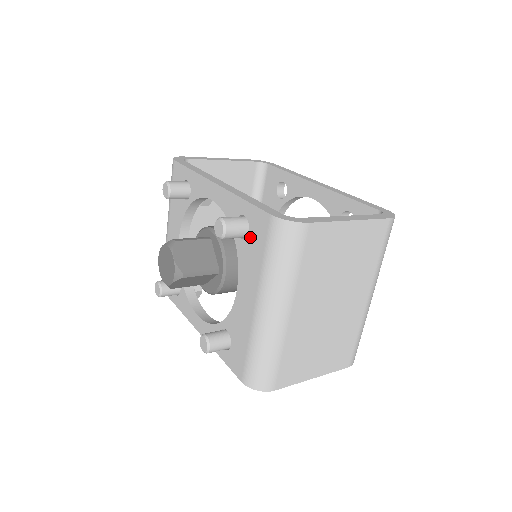
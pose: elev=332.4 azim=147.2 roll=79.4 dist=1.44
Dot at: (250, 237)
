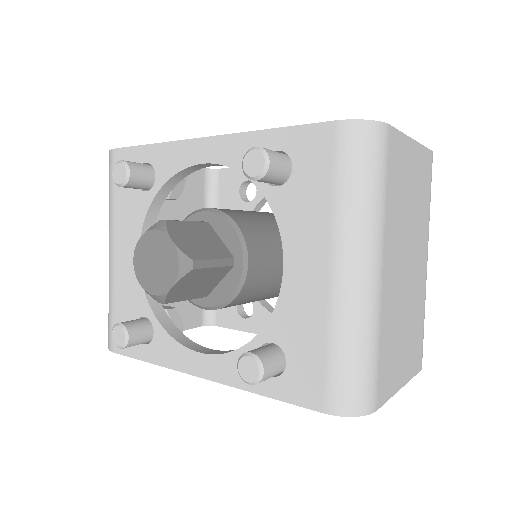
Dot at: (297, 174)
